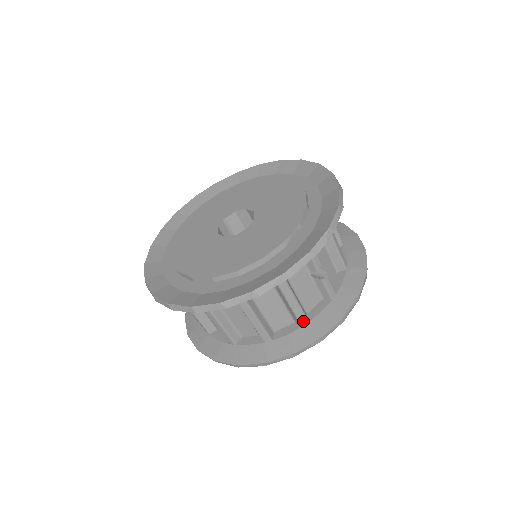
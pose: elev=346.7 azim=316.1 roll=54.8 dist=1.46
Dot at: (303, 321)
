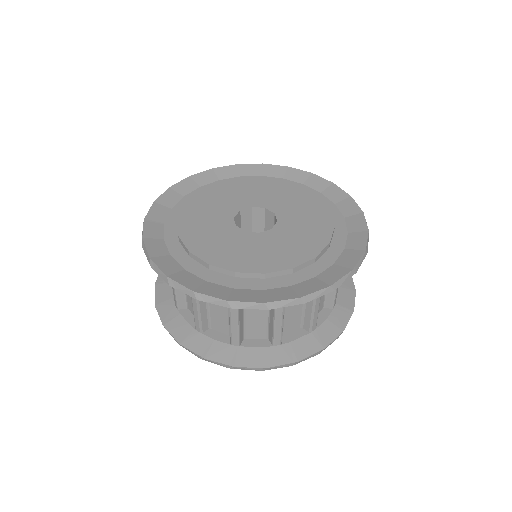
Dot at: (335, 303)
